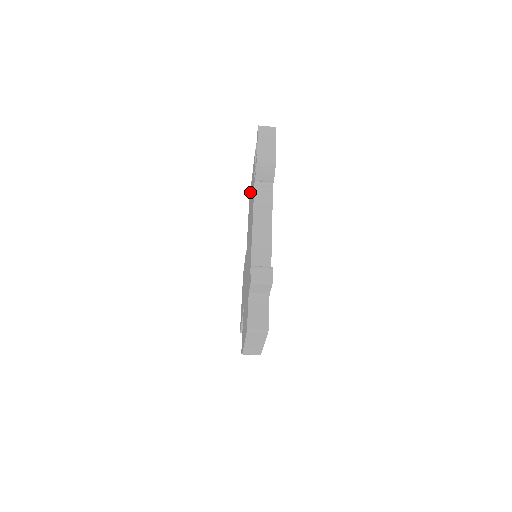
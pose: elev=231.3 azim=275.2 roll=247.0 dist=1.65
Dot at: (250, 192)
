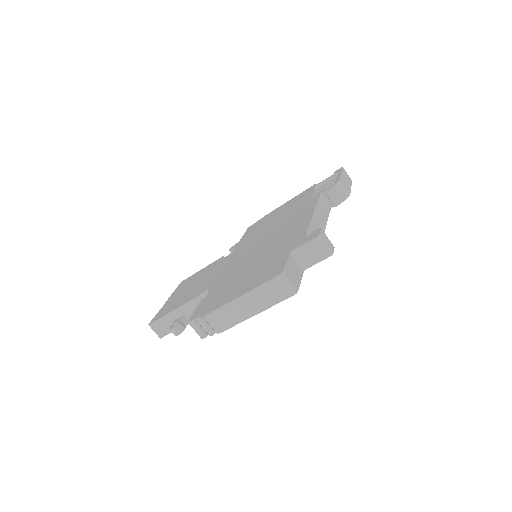
Dot at: (265, 217)
